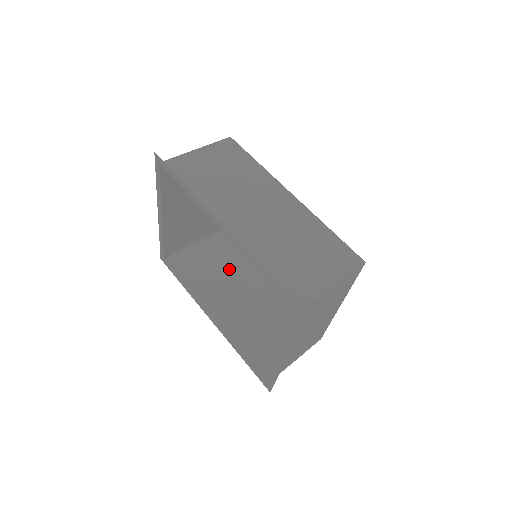
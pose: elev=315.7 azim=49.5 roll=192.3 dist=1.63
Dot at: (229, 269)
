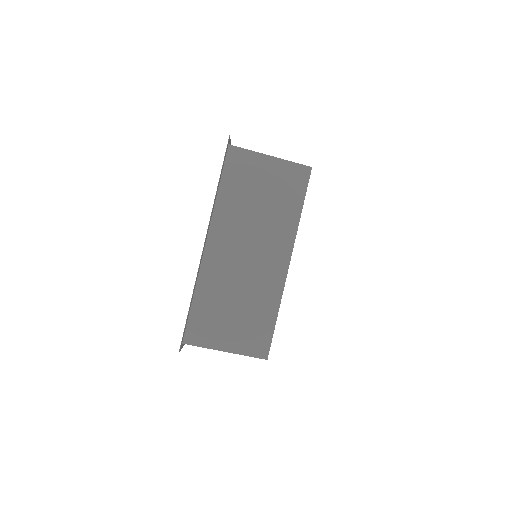
Dot at: occluded
